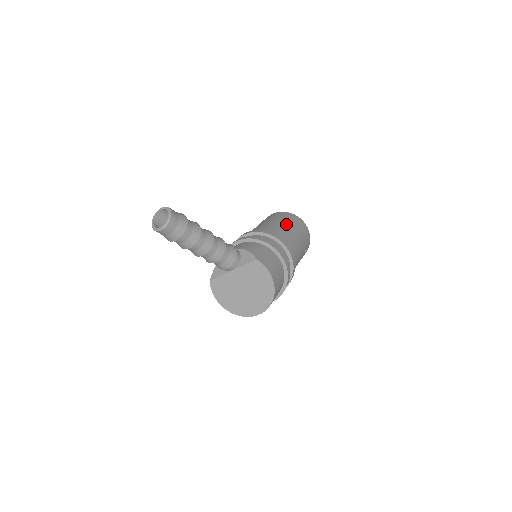
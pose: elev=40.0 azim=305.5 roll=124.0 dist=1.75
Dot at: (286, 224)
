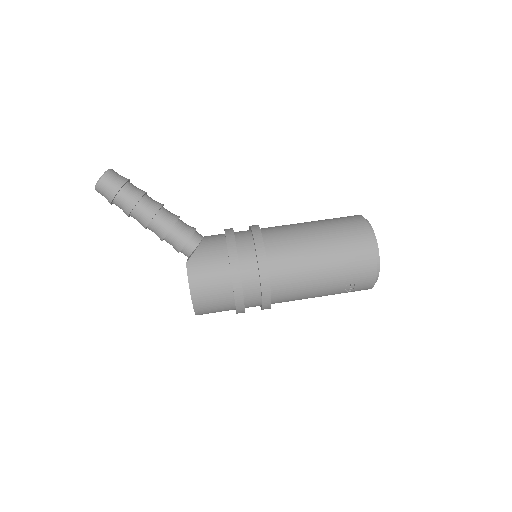
Dot at: (322, 240)
